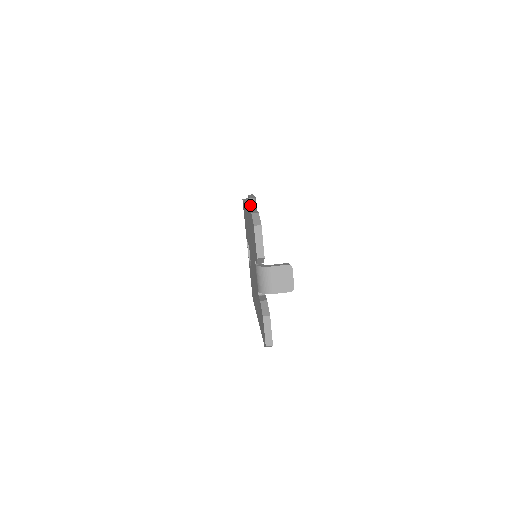
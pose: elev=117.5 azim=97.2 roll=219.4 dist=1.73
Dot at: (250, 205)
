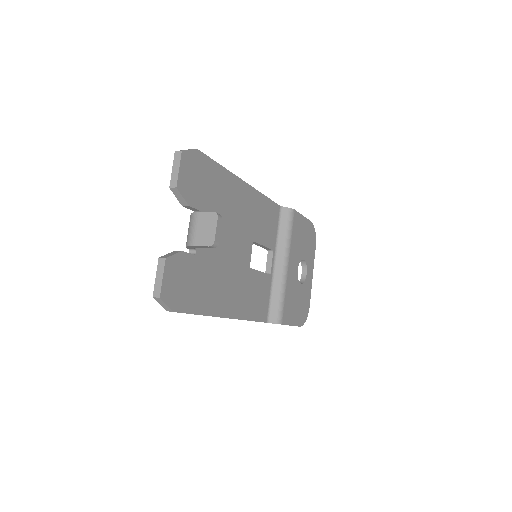
Dot at: (239, 179)
